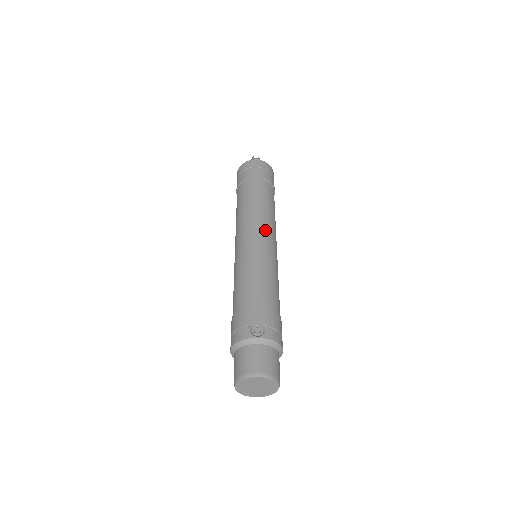
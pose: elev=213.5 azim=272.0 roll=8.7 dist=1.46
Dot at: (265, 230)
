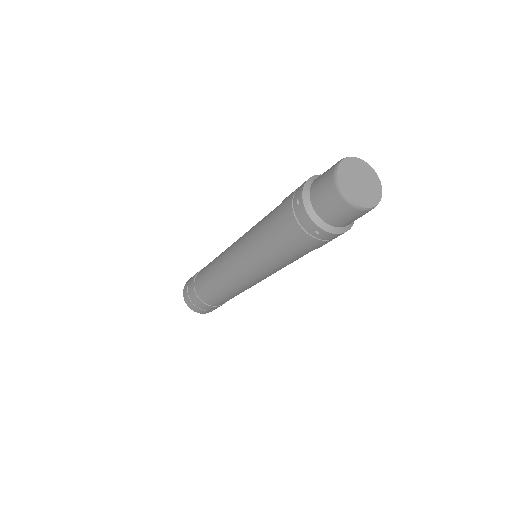
Dot at: occluded
